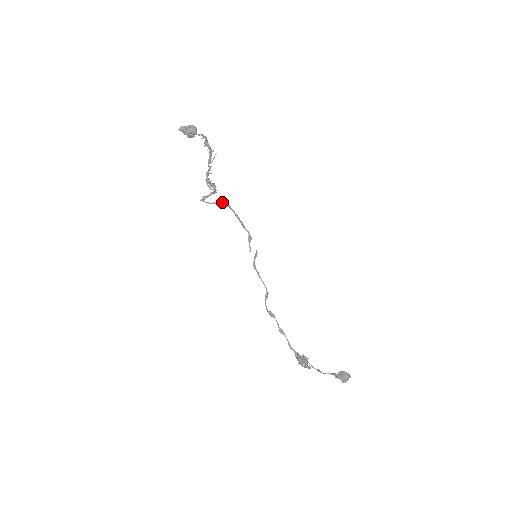
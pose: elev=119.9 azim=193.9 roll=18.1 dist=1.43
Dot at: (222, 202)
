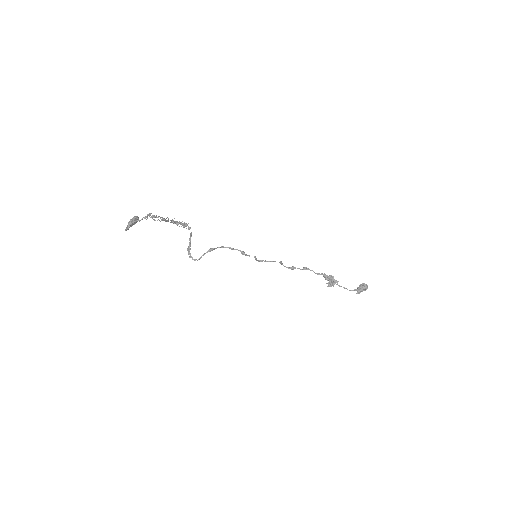
Dot at: (205, 253)
